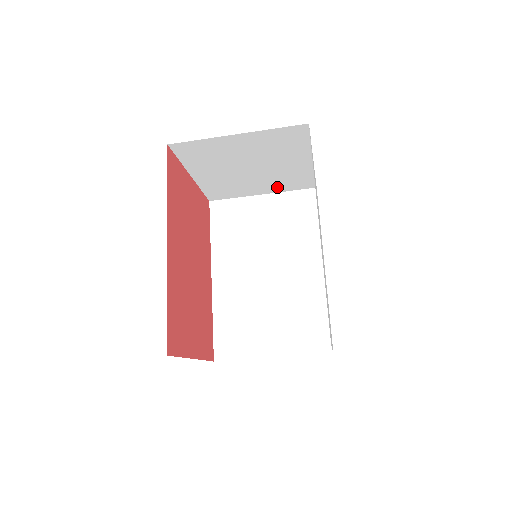
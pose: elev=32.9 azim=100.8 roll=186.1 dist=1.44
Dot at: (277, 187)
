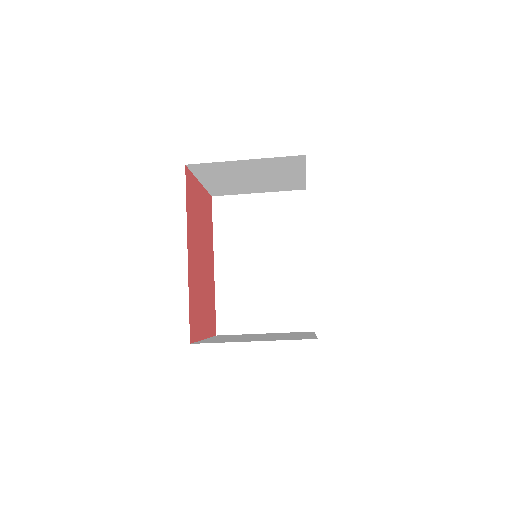
Dot at: (272, 189)
